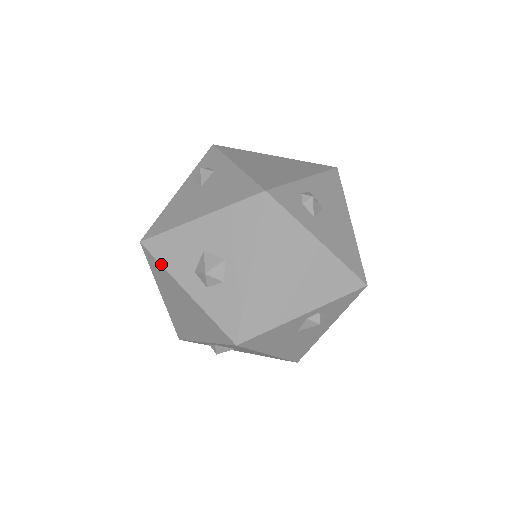
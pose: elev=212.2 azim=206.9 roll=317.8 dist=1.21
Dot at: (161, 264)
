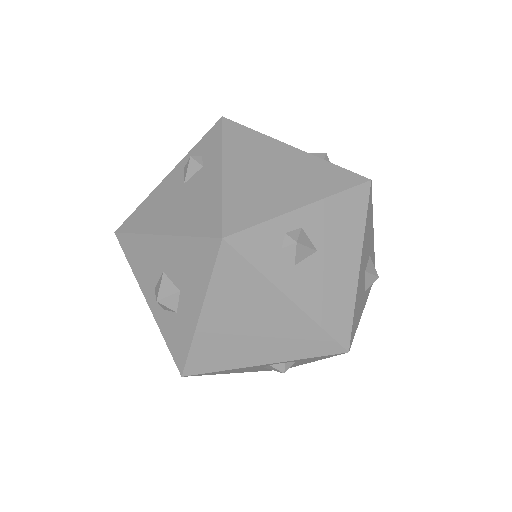
Dot at: (129, 264)
